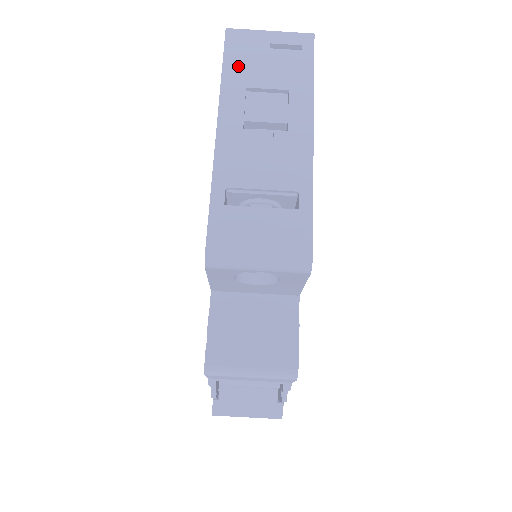
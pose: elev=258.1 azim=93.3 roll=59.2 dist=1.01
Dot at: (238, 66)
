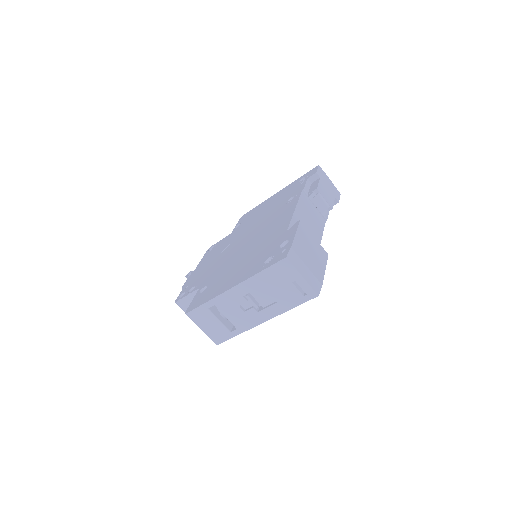
Dot at: (270, 276)
